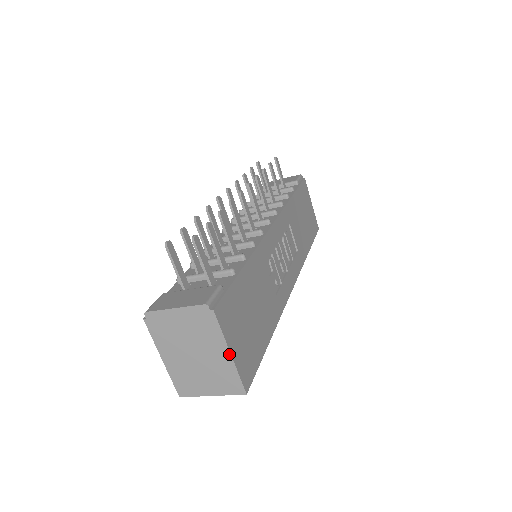
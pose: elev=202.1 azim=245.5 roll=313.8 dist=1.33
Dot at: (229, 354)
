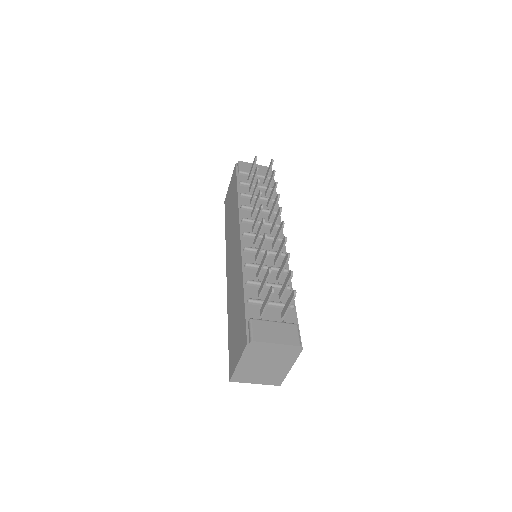
Dot at: (290, 369)
